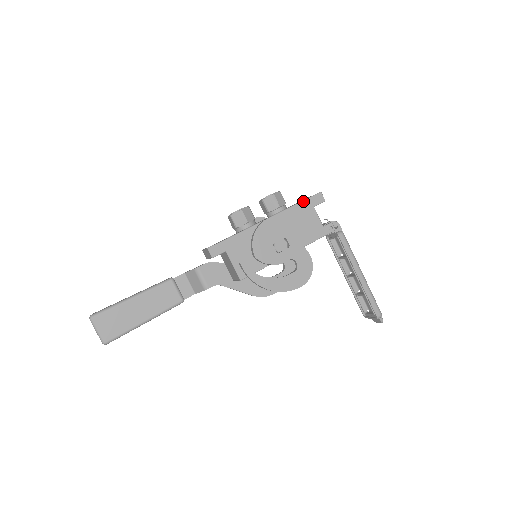
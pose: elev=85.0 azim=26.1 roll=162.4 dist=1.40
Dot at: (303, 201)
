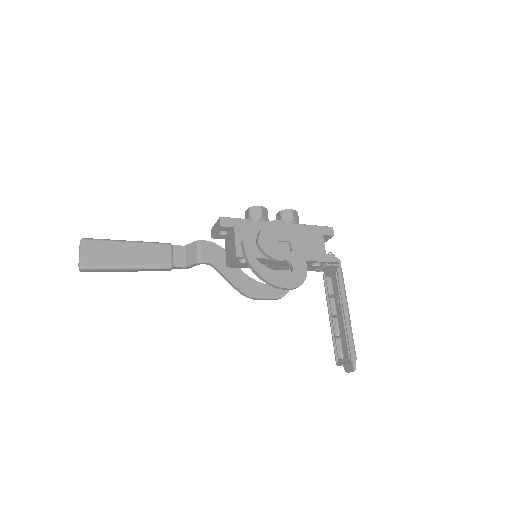
Dot at: (315, 226)
